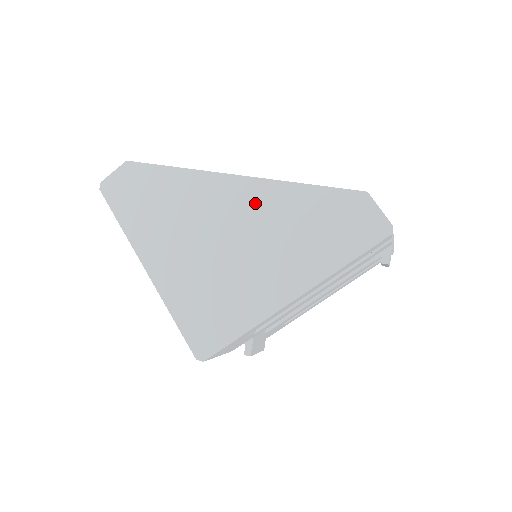
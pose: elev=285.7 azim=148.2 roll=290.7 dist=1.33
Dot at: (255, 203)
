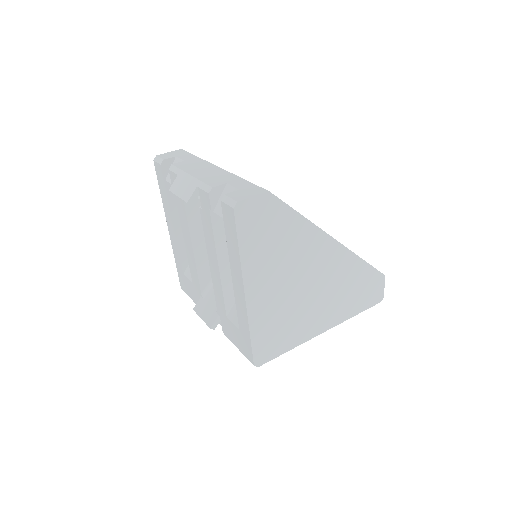
Dot at: (336, 264)
